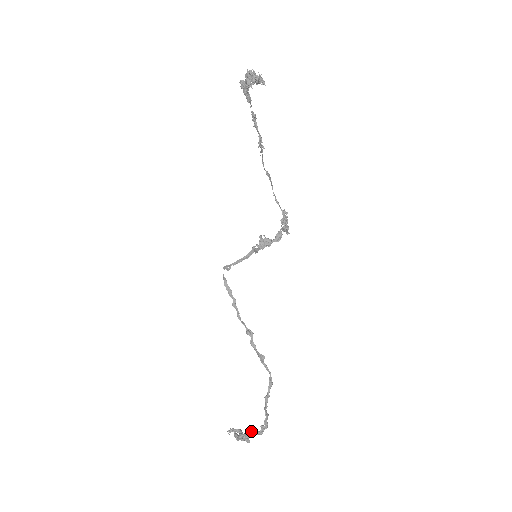
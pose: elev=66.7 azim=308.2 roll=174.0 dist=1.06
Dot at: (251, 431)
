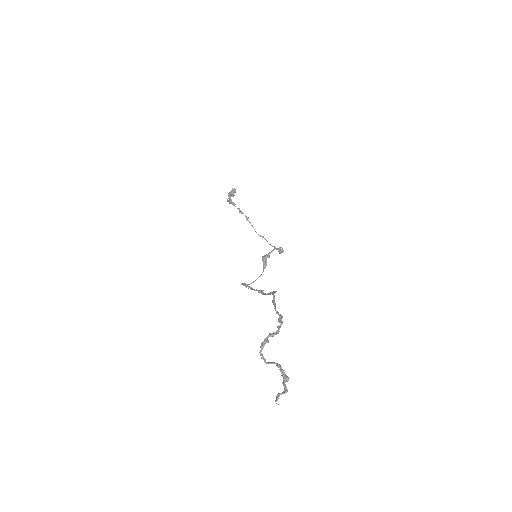
Dot at: (270, 335)
